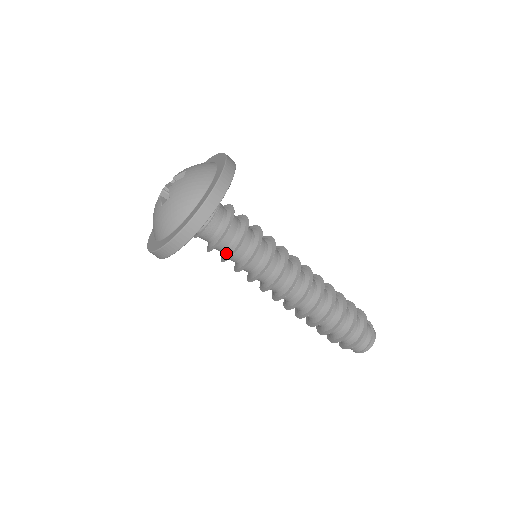
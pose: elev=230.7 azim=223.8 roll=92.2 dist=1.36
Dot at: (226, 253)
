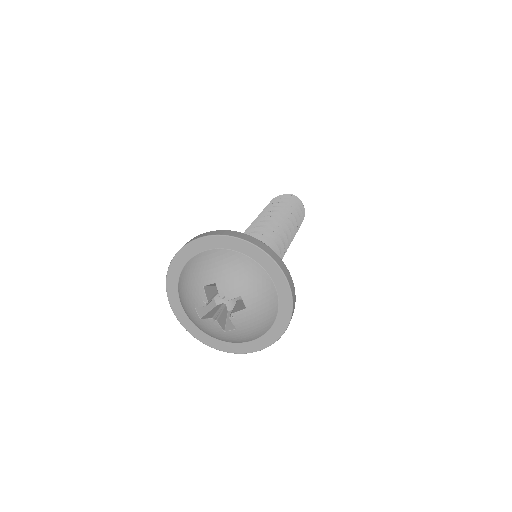
Dot at: occluded
